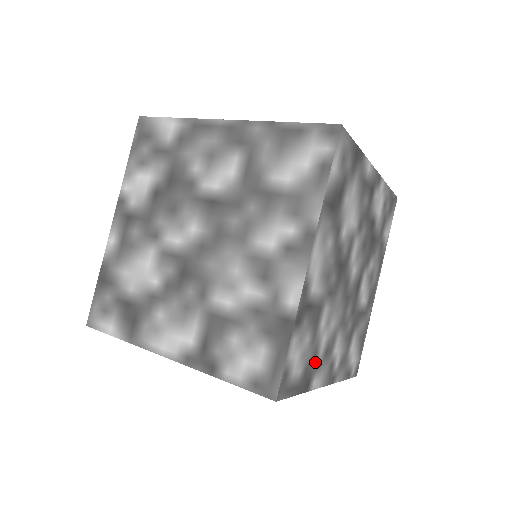
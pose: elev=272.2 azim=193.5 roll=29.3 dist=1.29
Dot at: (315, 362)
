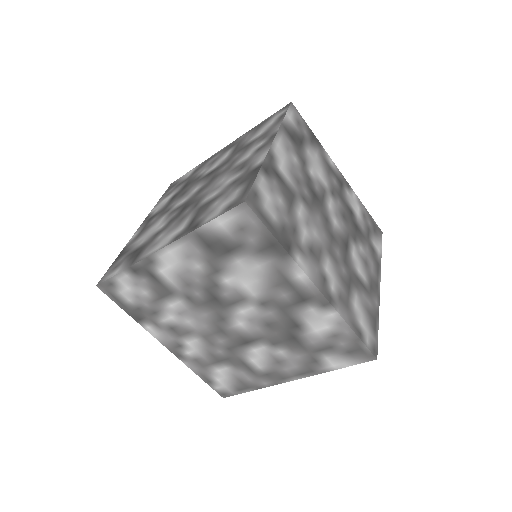
Dot at: (296, 239)
